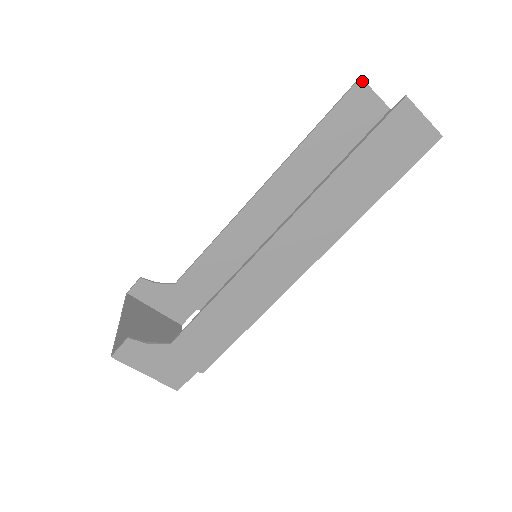
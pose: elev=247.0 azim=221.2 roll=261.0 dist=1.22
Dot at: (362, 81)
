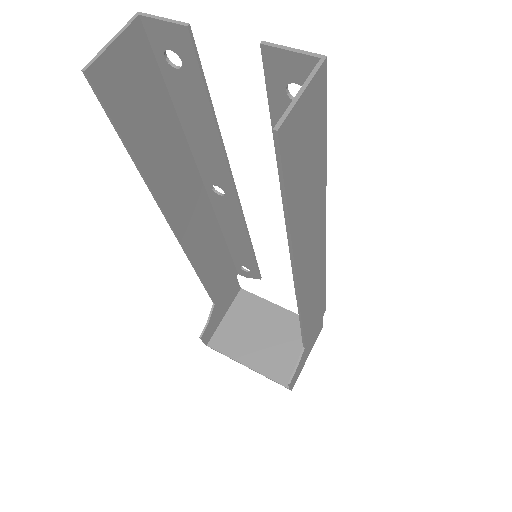
Dot at: (90, 69)
